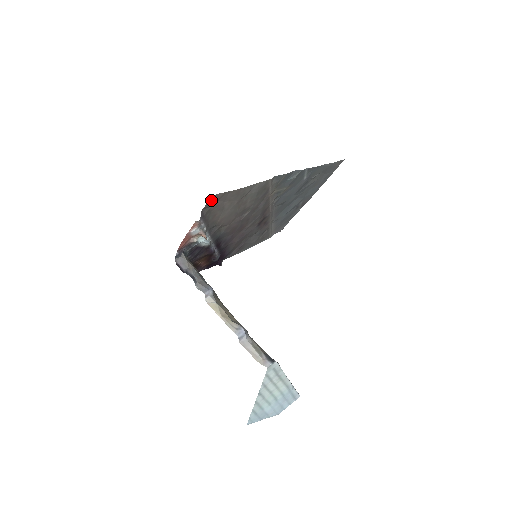
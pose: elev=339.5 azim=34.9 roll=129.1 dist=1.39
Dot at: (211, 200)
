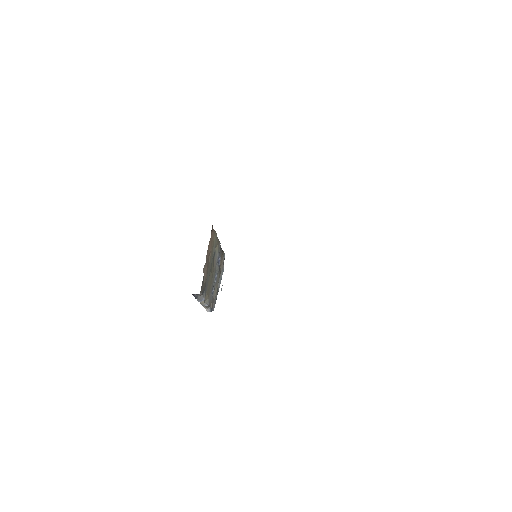
Dot at: occluded
